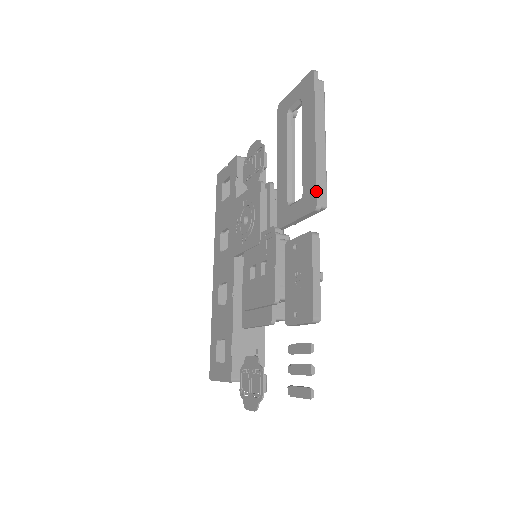
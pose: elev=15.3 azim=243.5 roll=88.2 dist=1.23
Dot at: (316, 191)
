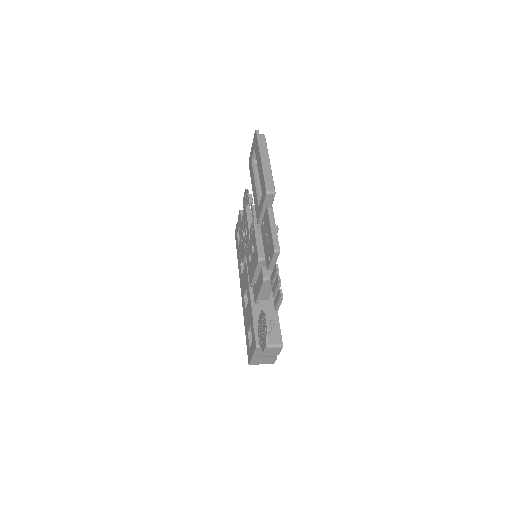
Dot at: (265, 184)
